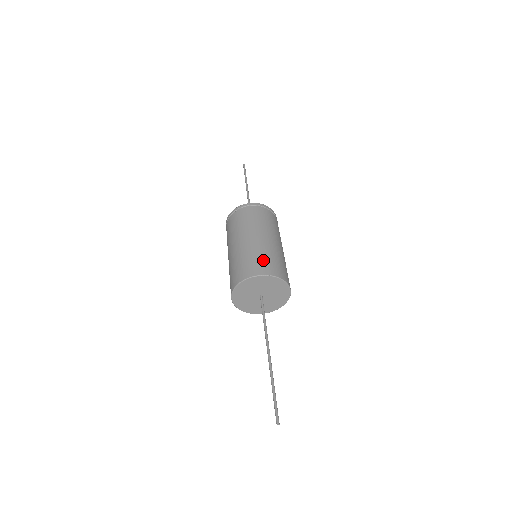
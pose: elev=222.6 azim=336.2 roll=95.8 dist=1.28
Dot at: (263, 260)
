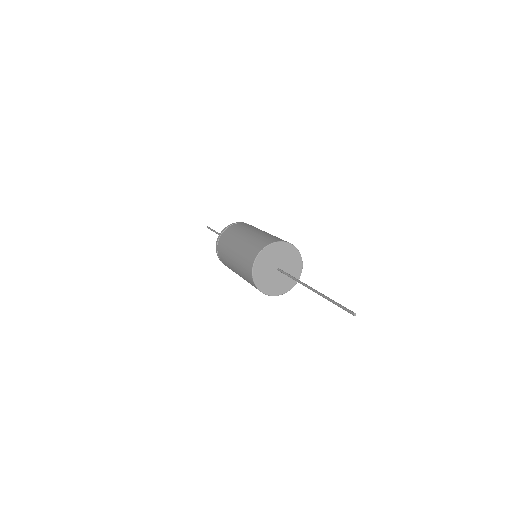
Dot at: (251, 248)
